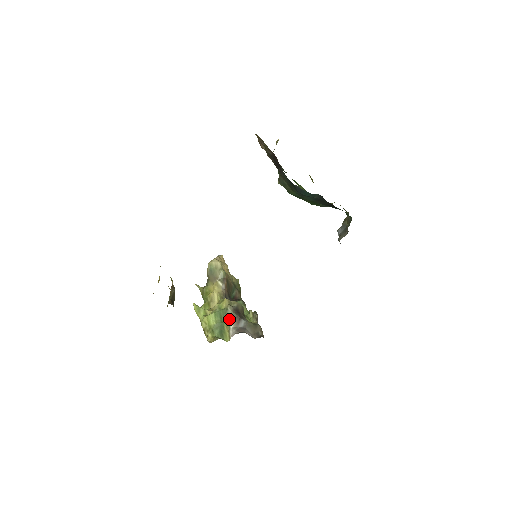
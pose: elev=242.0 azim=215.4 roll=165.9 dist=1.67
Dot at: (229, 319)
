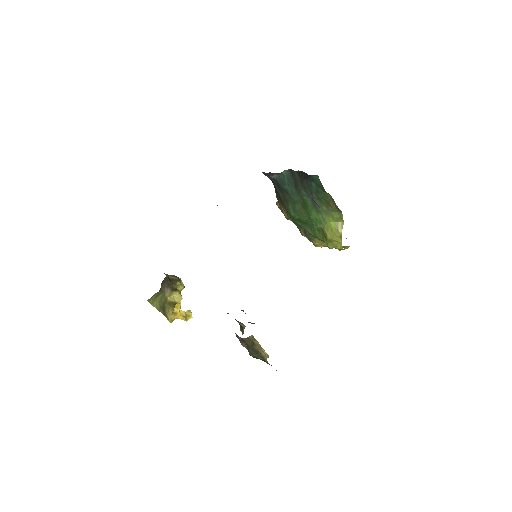
Dot at: occluded
